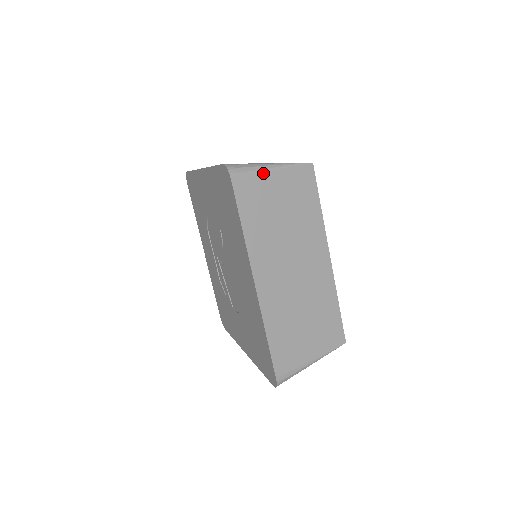
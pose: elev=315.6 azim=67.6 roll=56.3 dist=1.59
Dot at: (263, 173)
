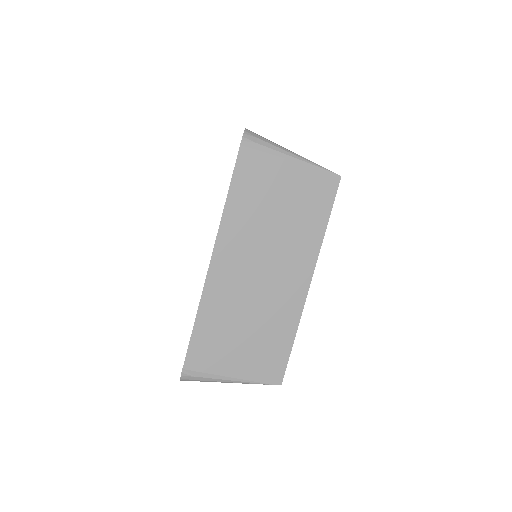
Dot at: occluded
